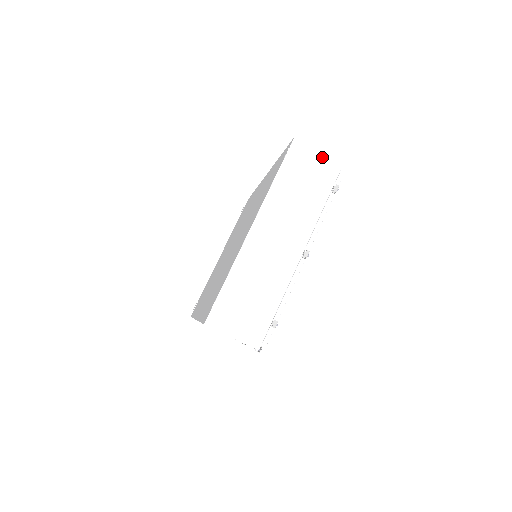
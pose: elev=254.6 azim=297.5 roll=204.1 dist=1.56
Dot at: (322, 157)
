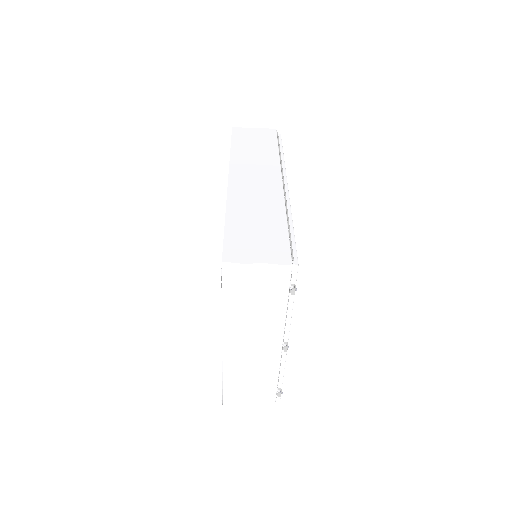
Dot at: (263, 269)
